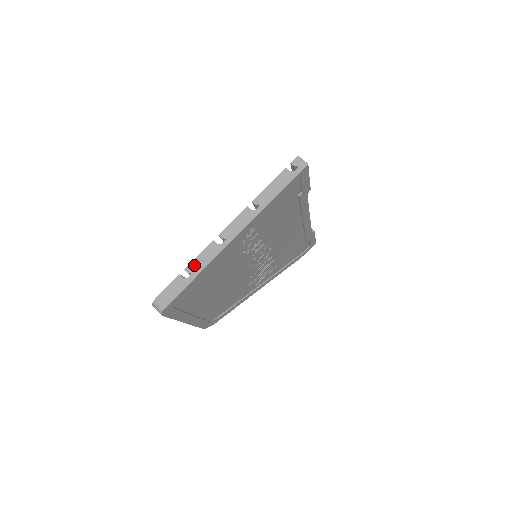
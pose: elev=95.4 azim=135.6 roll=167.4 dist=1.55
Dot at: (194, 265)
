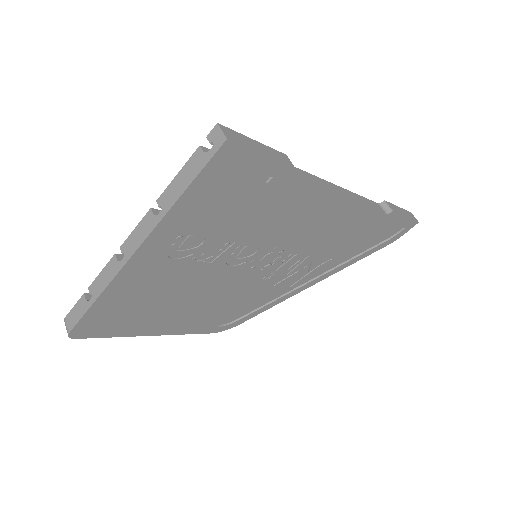
Dot at: (95, 285)
